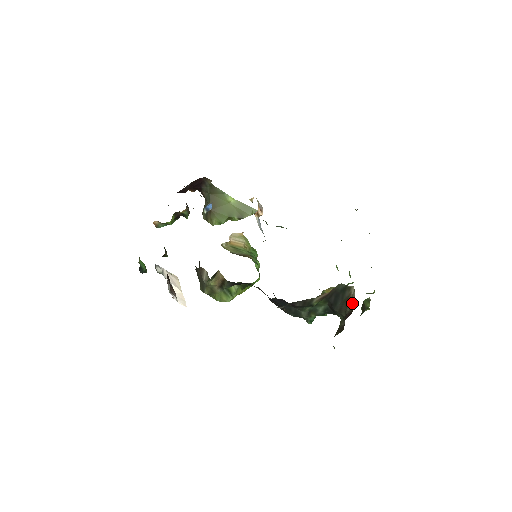
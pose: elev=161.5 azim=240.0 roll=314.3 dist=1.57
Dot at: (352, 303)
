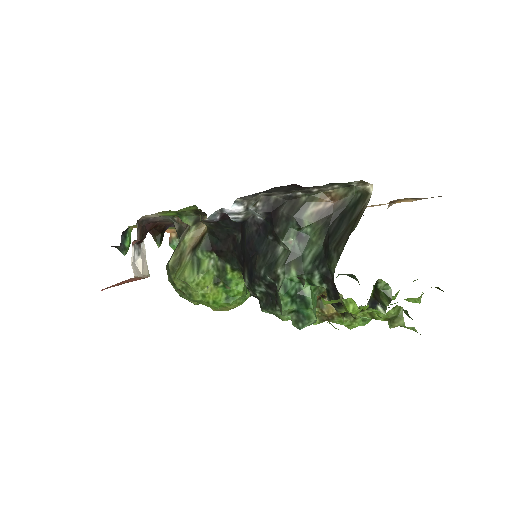
Dot at: occluded
